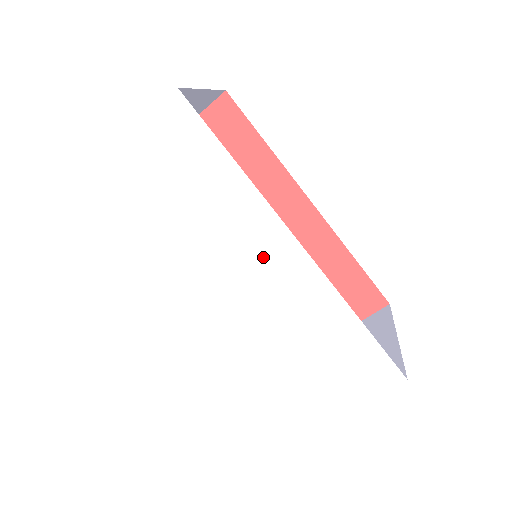
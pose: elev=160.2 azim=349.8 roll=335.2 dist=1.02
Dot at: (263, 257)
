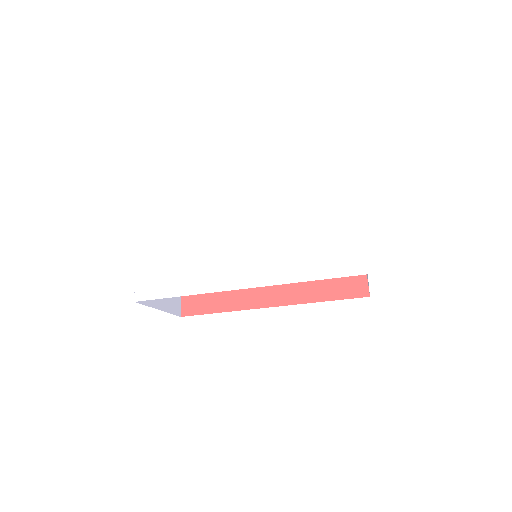
Dot at: (234, 219)
